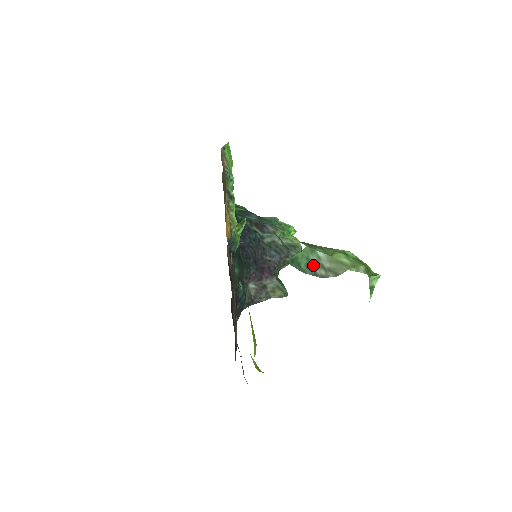
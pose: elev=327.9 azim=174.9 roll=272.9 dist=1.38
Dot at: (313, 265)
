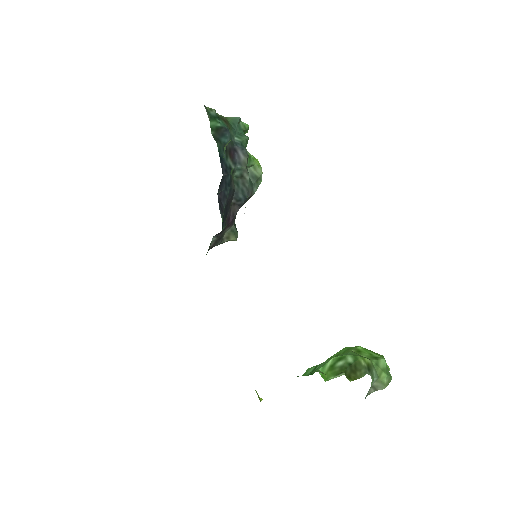
Dot at: occluded
